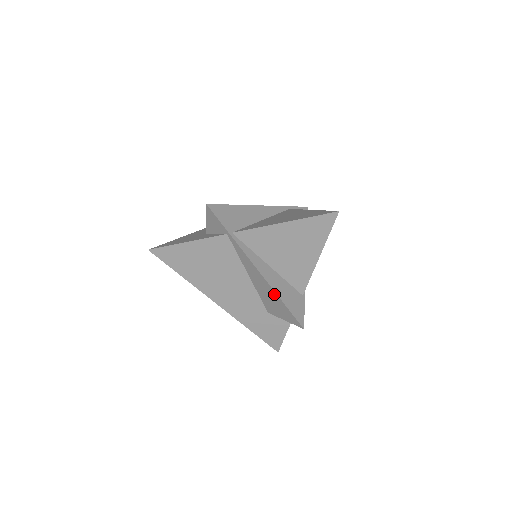
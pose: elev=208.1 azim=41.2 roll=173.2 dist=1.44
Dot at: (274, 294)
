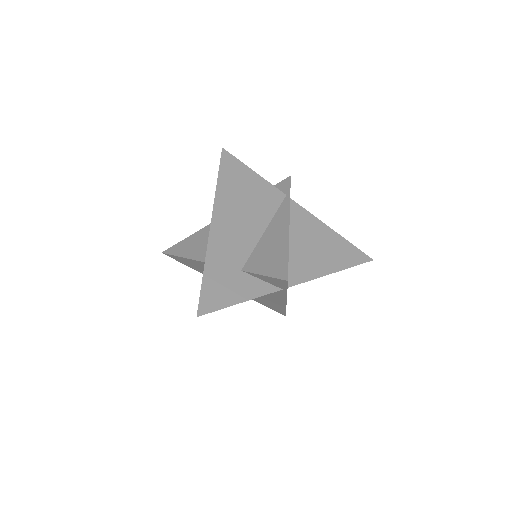
Dot at: (282, 307)
